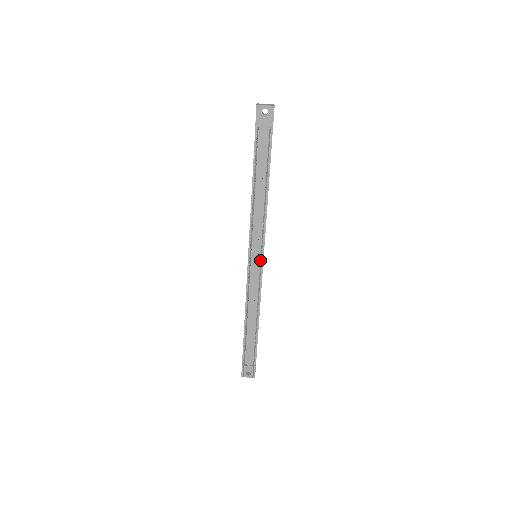
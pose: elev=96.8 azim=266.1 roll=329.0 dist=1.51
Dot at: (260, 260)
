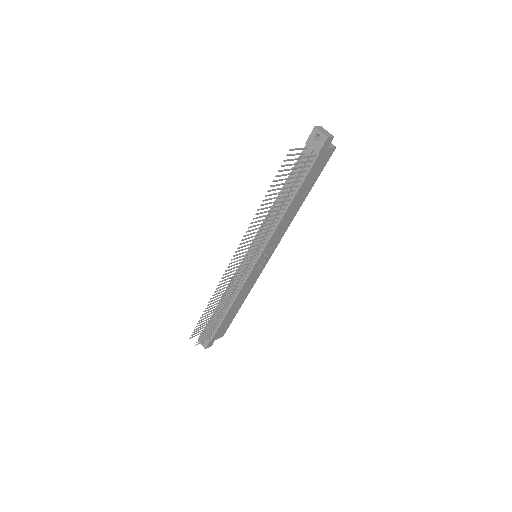
Dot at: (242, 259)
